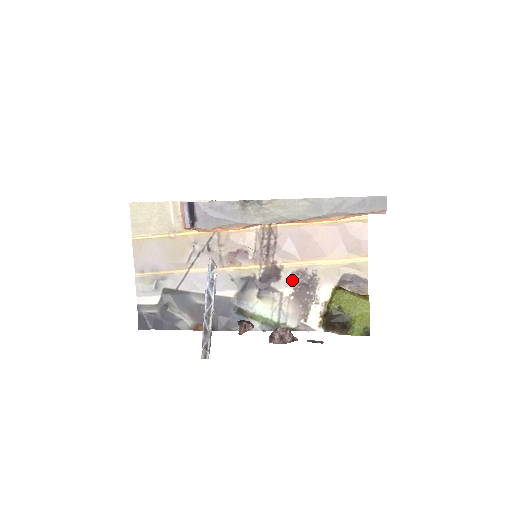
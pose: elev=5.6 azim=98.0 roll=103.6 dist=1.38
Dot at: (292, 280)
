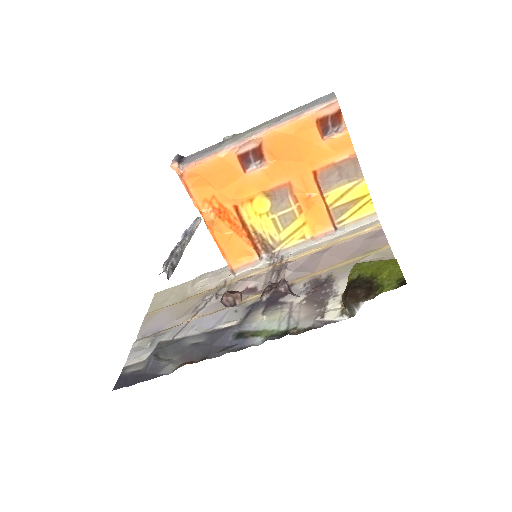
Dot at: (304, 289)
